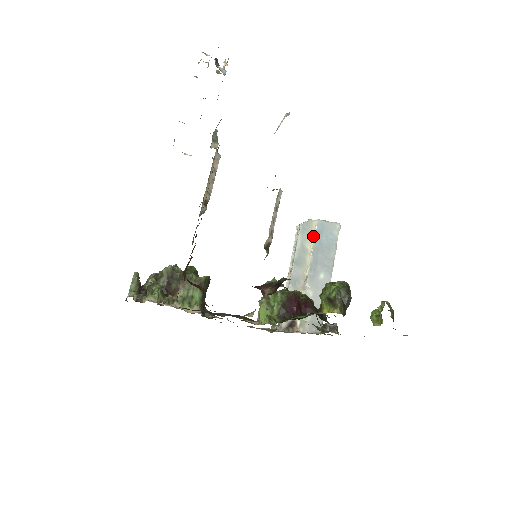
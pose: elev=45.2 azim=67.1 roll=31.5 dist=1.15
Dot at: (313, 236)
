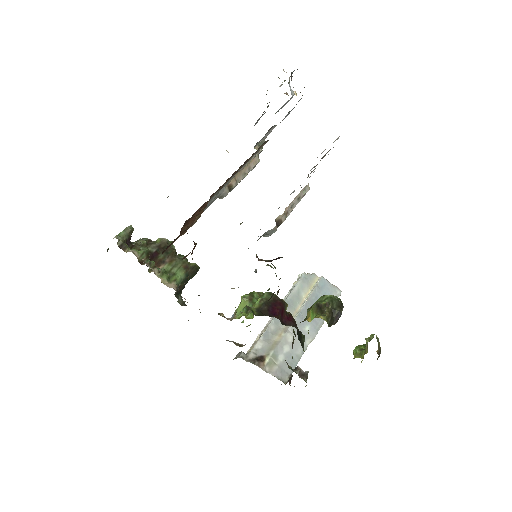
Dot at: (312, 289)
